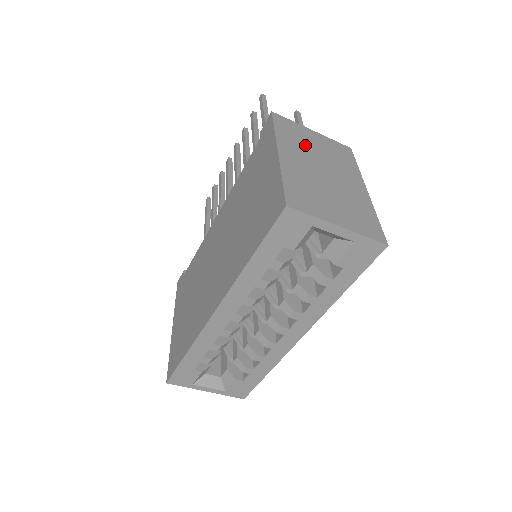
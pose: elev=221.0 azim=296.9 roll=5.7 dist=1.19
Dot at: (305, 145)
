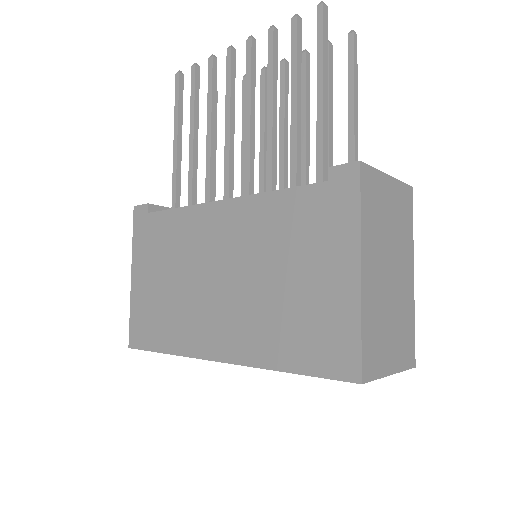
Dot at: (381, 225)
